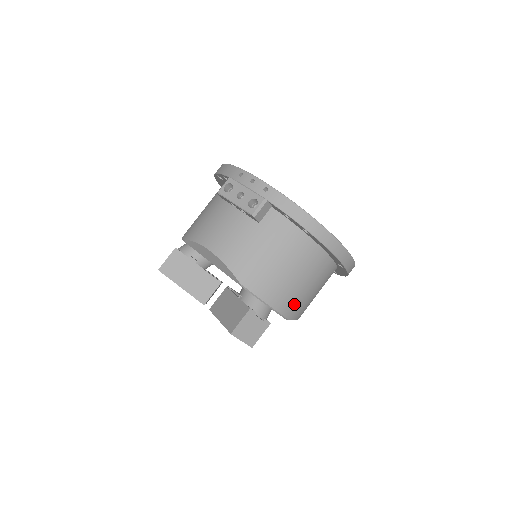
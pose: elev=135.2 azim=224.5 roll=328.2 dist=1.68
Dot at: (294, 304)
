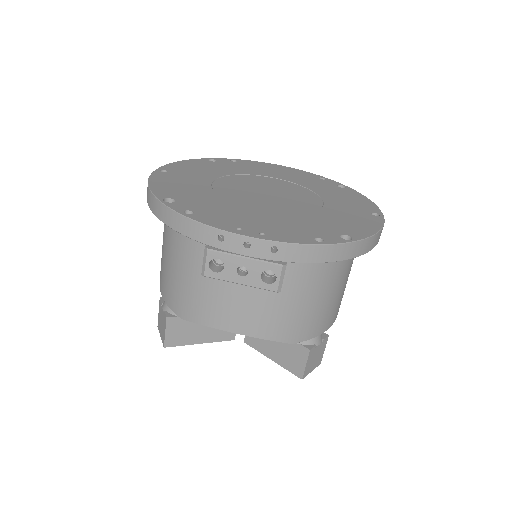
Dot at: occluded
